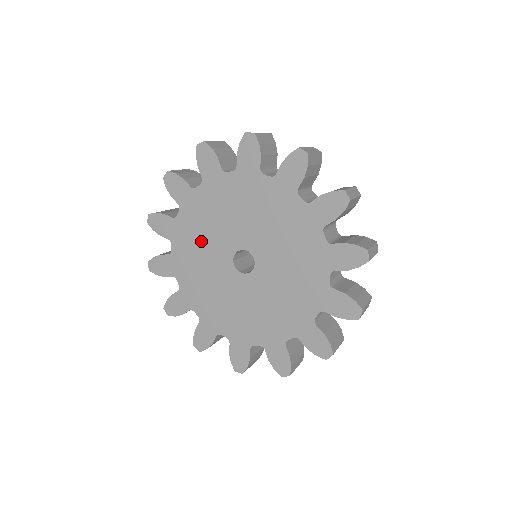
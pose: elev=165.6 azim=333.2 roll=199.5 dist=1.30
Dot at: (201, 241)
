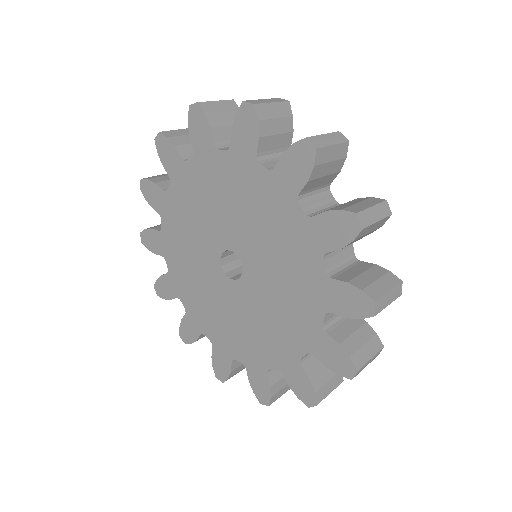
Dot at: (194, 276)
